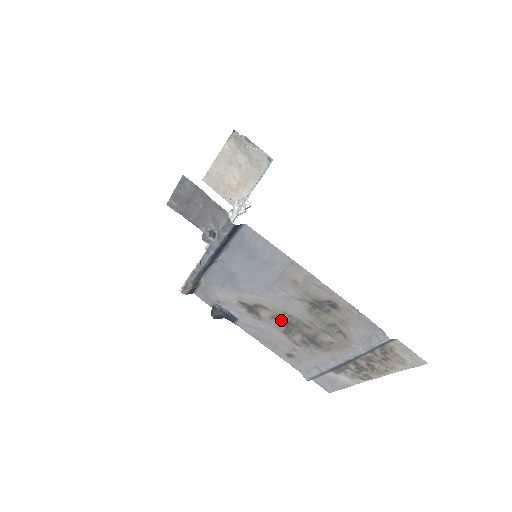
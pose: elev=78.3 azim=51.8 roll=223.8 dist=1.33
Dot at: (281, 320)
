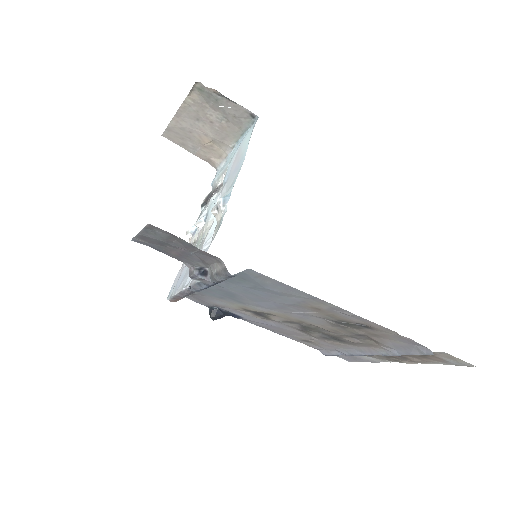
Dot at: (296, 324)
